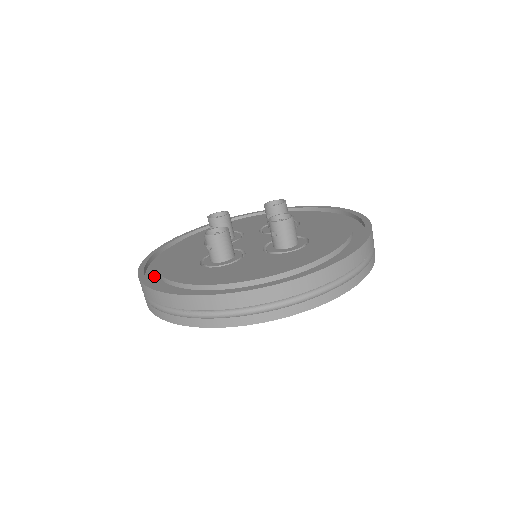
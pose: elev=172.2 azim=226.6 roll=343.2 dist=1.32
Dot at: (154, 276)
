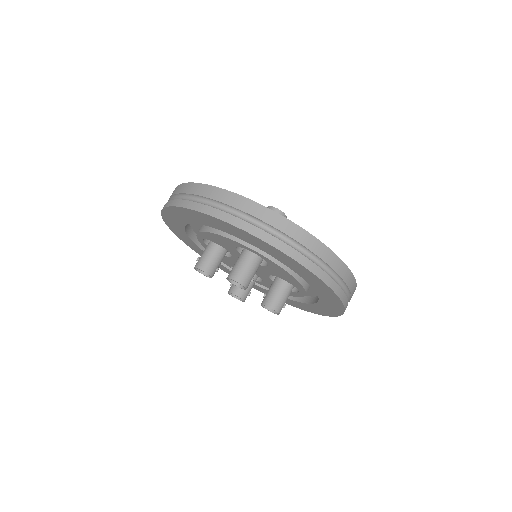
Dot at: occluded
